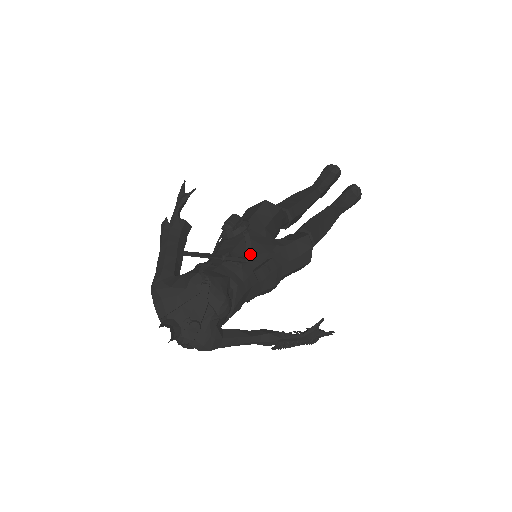
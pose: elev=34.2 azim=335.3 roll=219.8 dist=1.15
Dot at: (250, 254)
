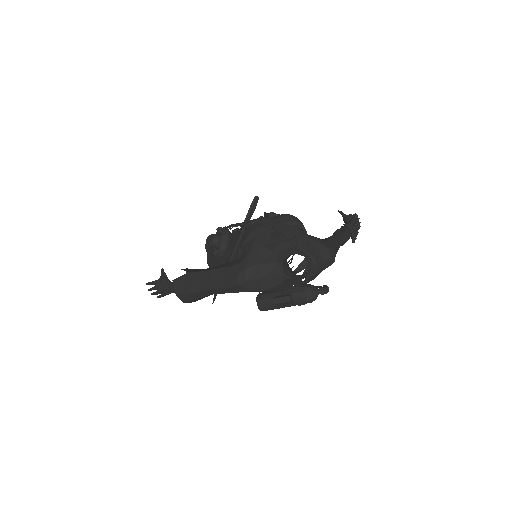
Dot at: occluded
